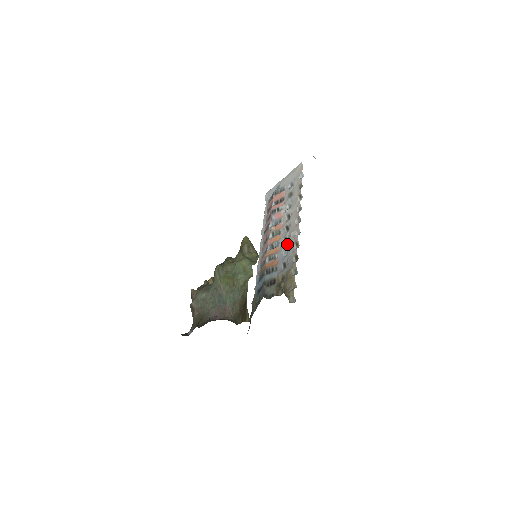
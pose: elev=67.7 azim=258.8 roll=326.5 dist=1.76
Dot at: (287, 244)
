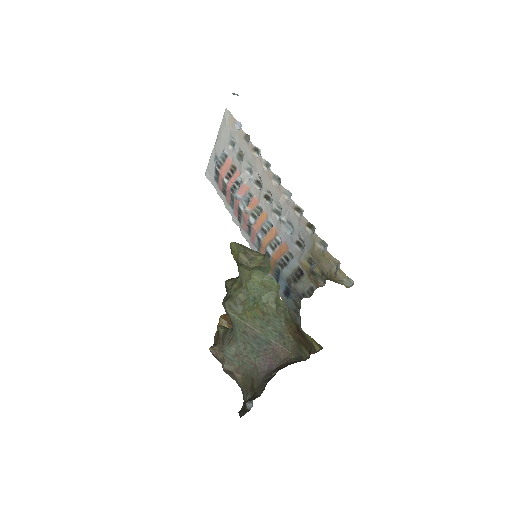
Dot at: (283, 217)
